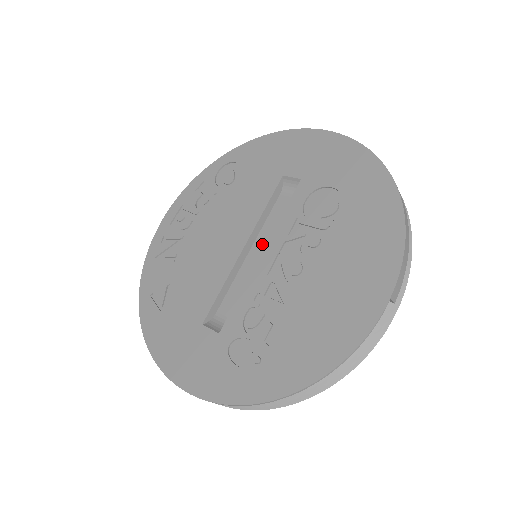
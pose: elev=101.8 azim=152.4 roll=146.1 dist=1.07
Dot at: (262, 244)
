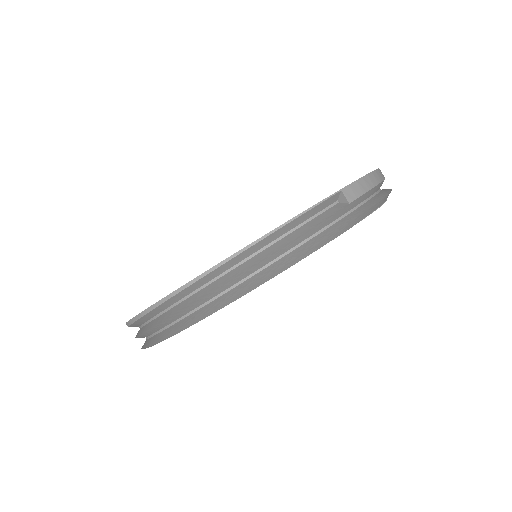
Dot at: occluded
